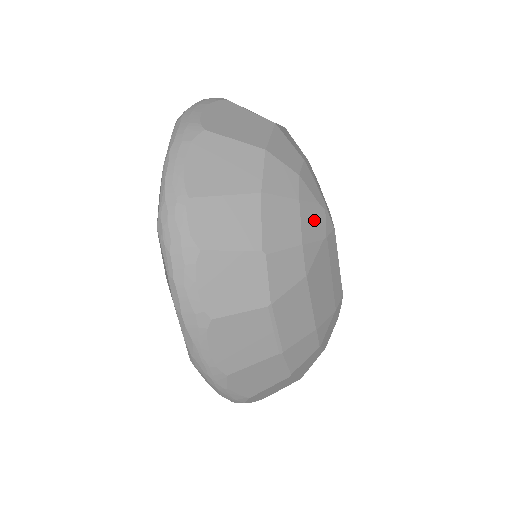
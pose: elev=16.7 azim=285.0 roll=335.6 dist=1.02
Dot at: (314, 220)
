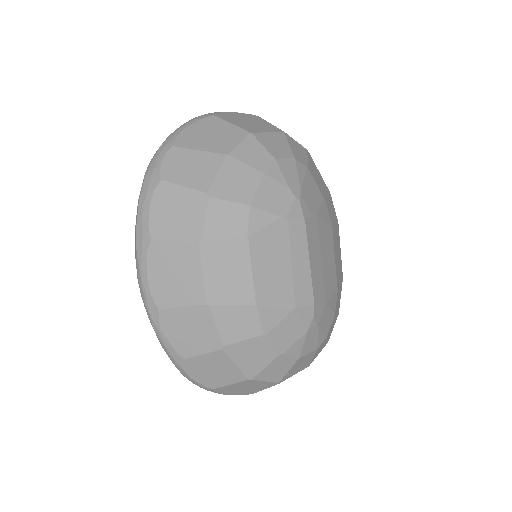
Dot at: (276, 197)
